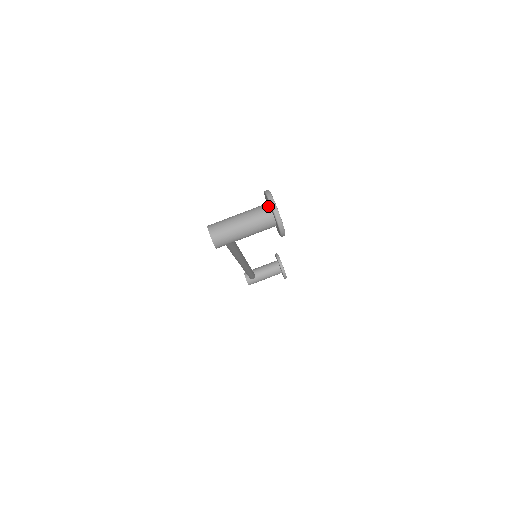
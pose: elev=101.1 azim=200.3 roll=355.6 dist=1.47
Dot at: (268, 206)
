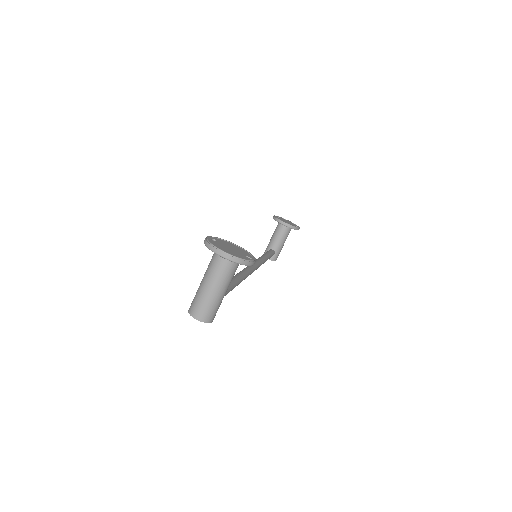
Dot at: occluded
